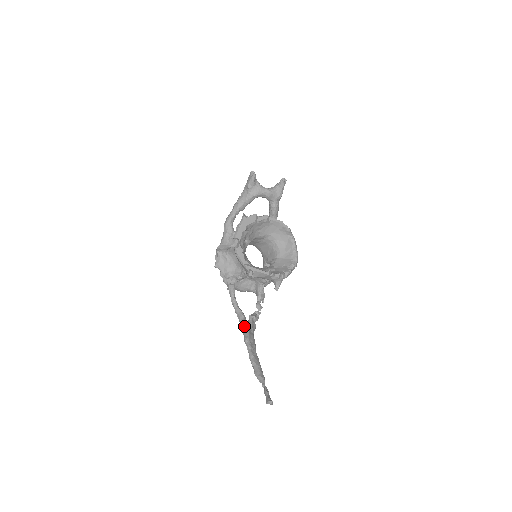
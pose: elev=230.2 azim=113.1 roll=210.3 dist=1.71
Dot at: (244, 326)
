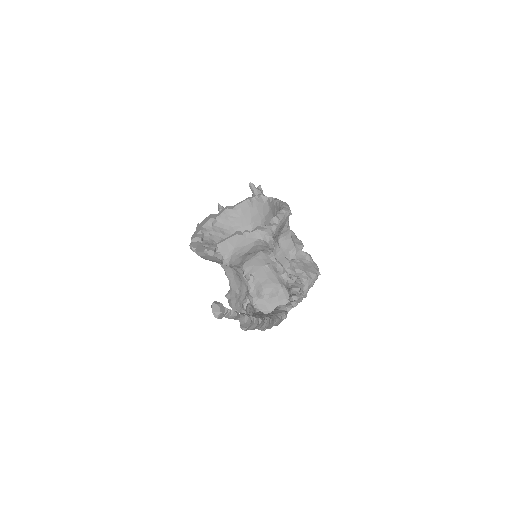
Dot at: occluded
